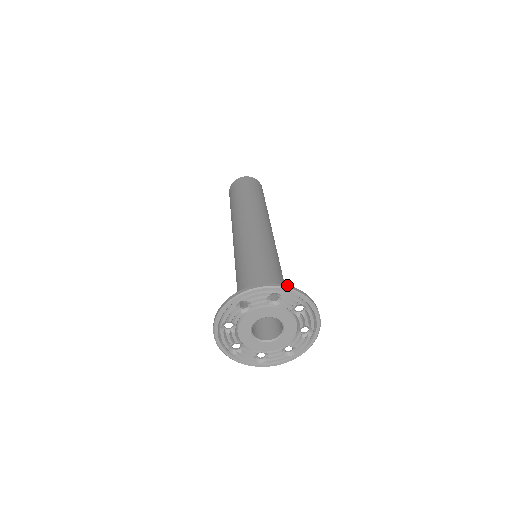
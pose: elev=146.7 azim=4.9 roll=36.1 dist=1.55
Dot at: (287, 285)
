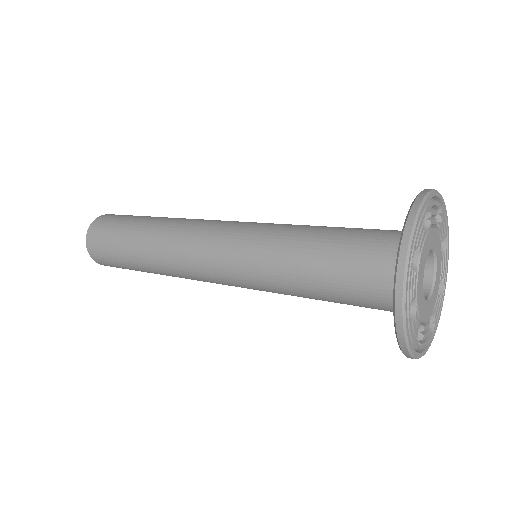
Dot at: (422, 191)
